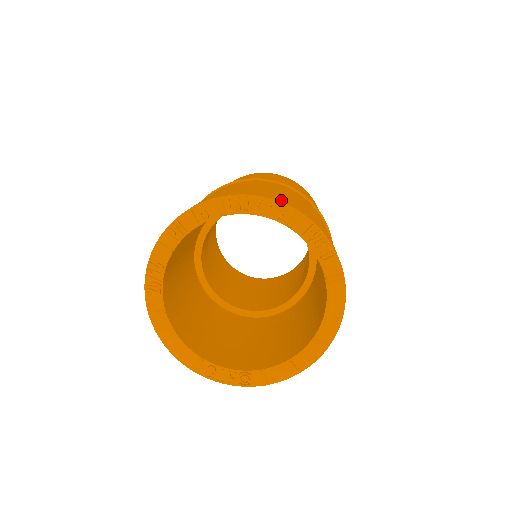
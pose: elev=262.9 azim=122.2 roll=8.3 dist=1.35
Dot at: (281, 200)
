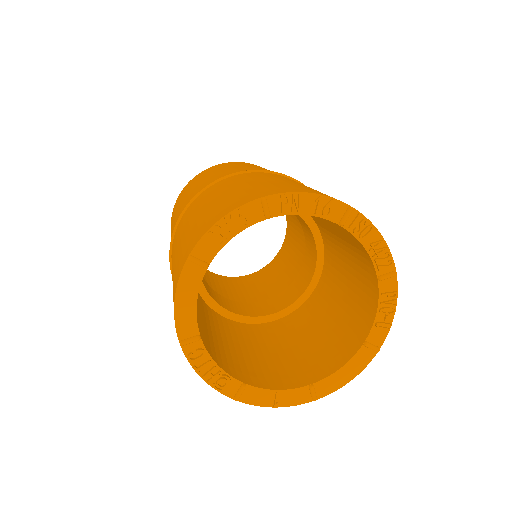
Dot at: occluded
